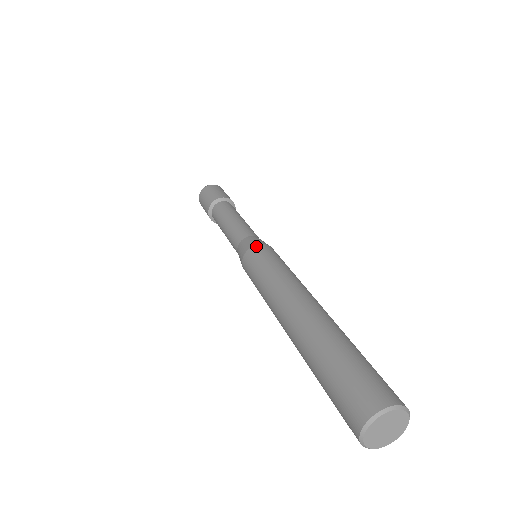
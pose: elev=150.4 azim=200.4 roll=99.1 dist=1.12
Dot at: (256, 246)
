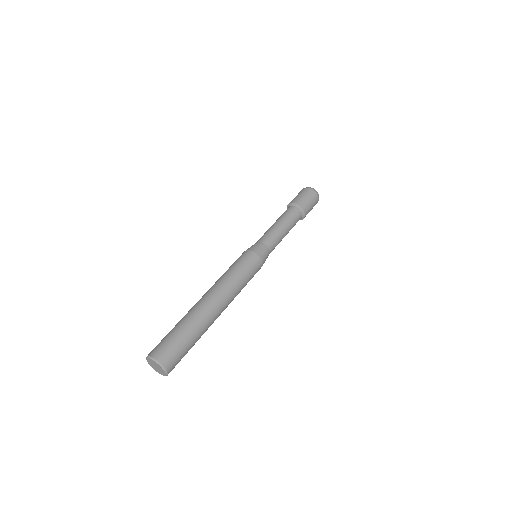
Dot at: (258, 257)
